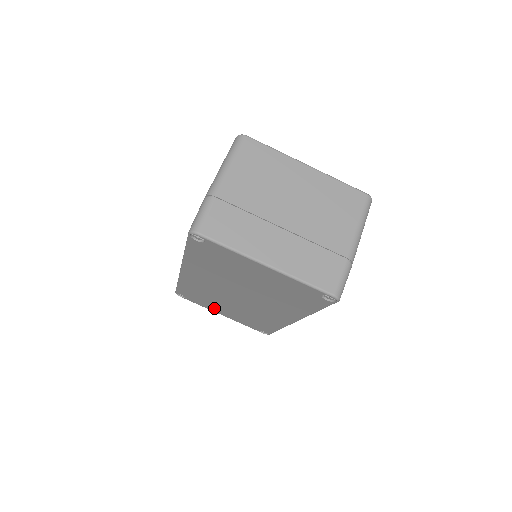
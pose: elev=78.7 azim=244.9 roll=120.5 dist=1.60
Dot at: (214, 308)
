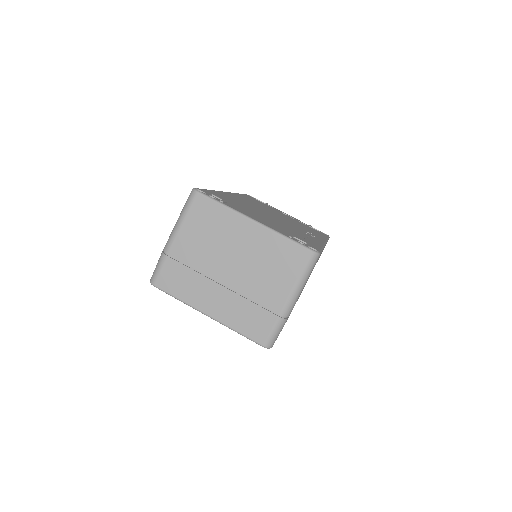
Dot at: occluded
